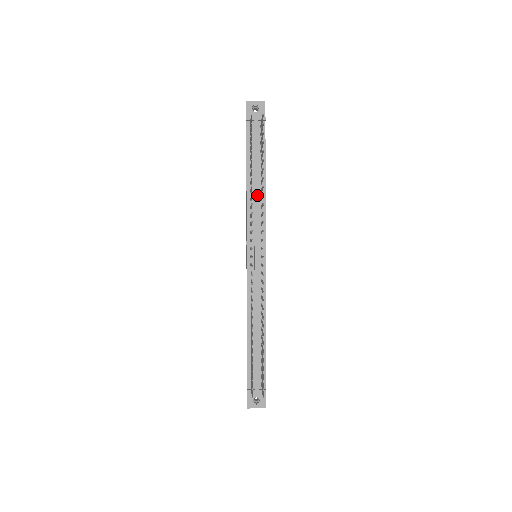
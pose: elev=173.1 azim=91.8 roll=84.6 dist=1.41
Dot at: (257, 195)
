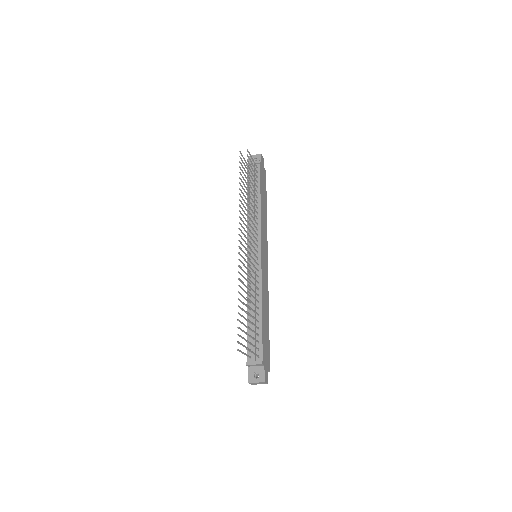
Dot at: (254, 210)
